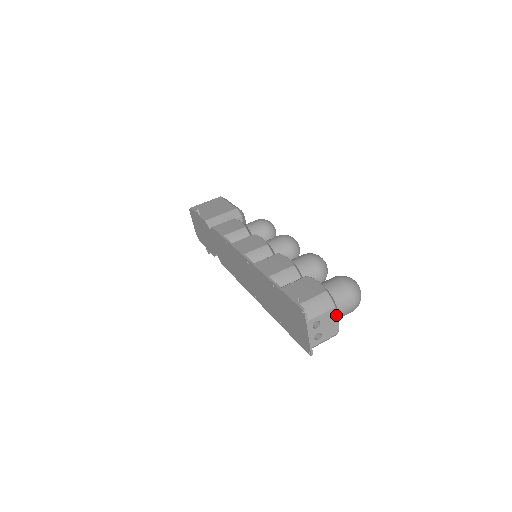
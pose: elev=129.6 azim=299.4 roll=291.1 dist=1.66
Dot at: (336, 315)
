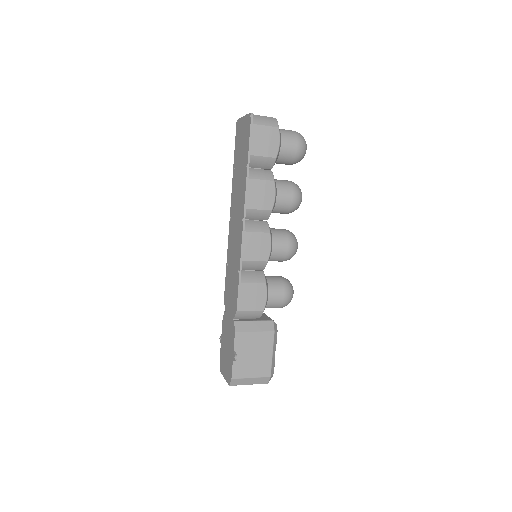
Dot at: occluded
